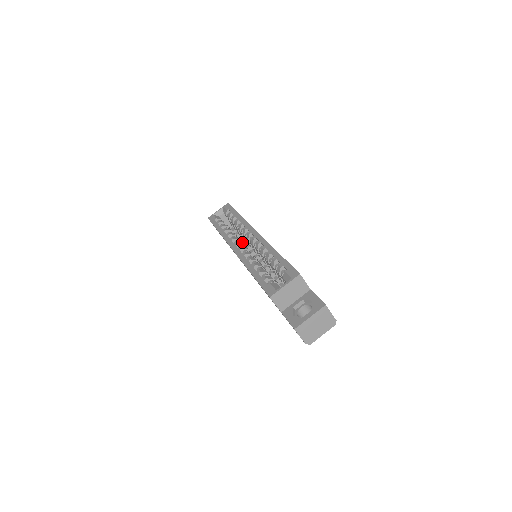
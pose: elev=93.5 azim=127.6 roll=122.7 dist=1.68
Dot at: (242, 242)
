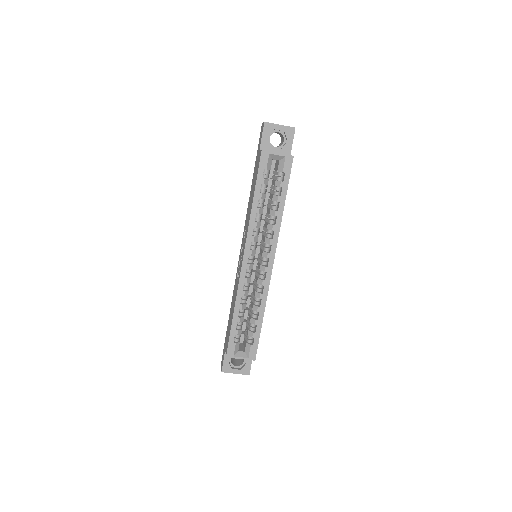
Dot at: occluded
